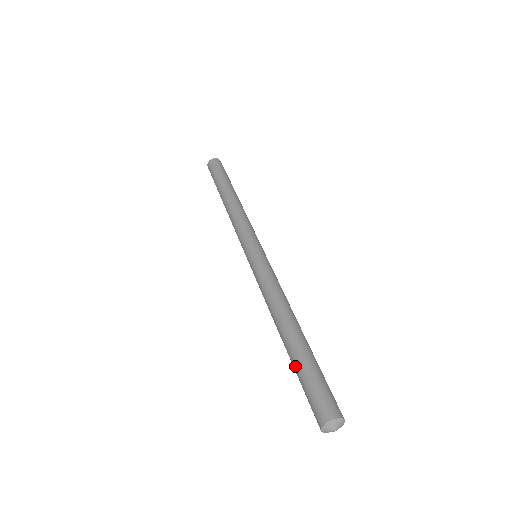
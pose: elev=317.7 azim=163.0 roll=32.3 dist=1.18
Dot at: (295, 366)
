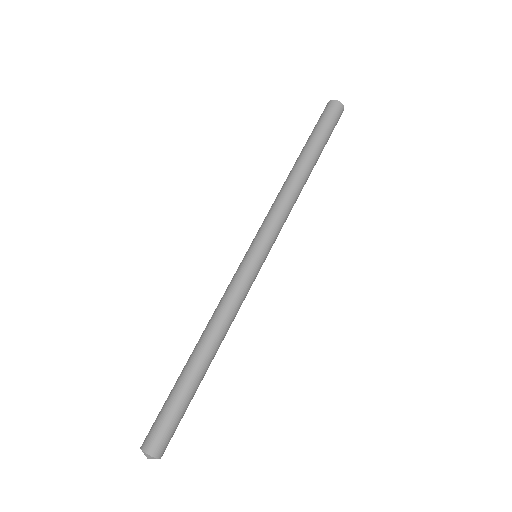
Dot at: (173, 387)
